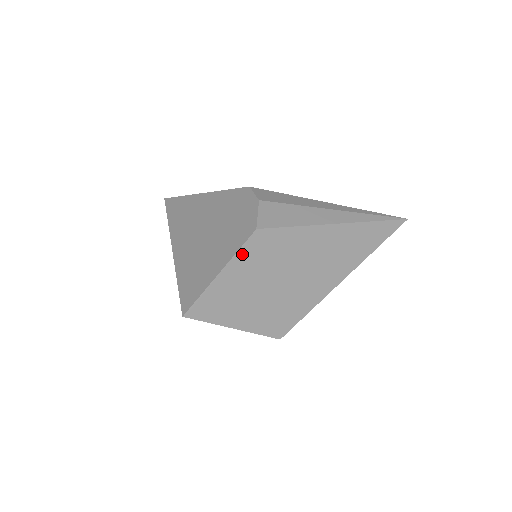
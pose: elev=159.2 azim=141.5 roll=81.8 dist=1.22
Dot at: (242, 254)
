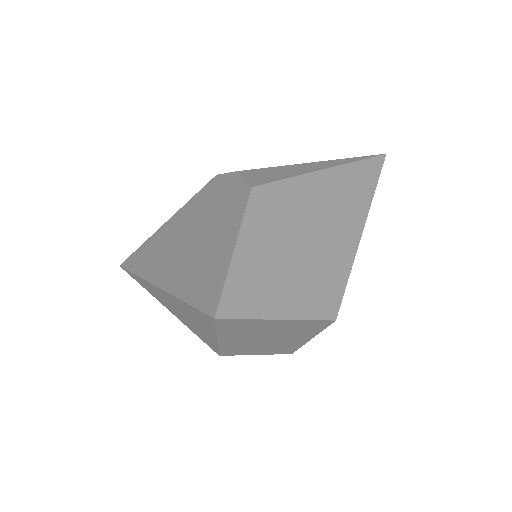
Dot at: (249, 220)
